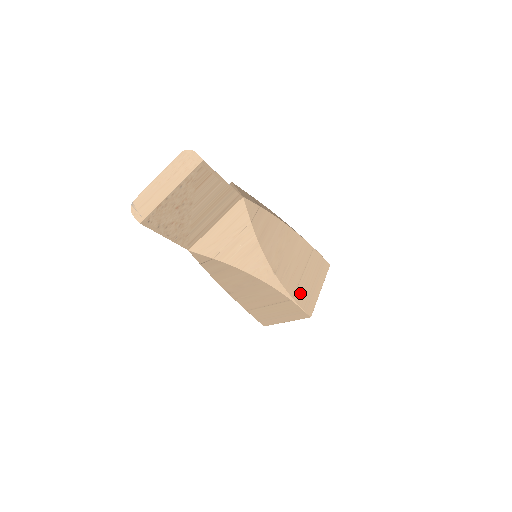
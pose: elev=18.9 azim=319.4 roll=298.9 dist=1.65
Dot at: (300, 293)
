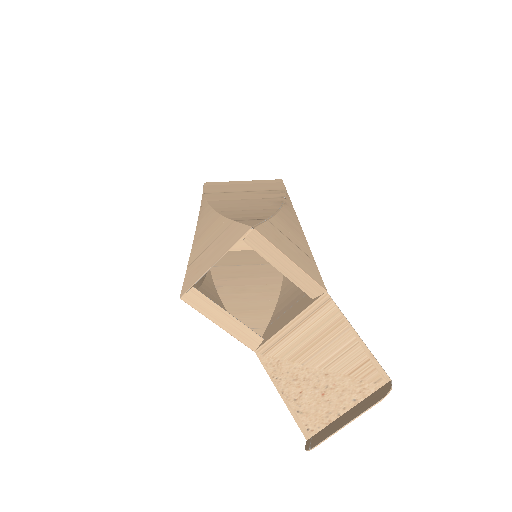
Dot at: occluded
